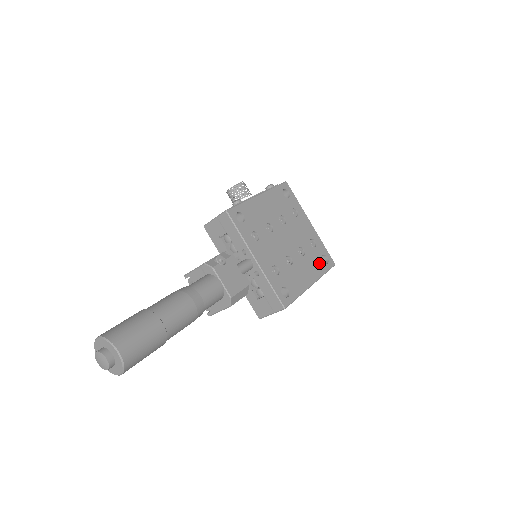
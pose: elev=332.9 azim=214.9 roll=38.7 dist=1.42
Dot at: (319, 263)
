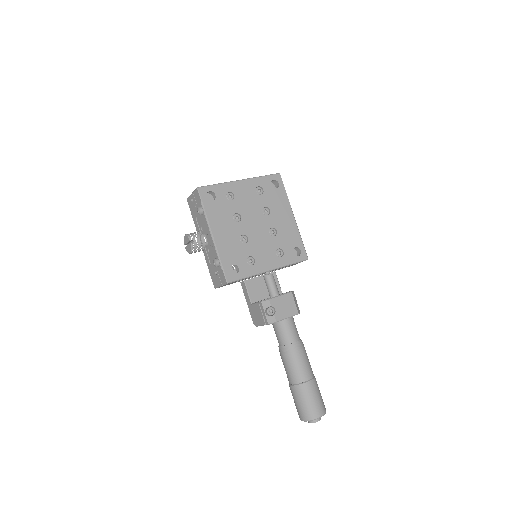
Dot at: (277, 195)
